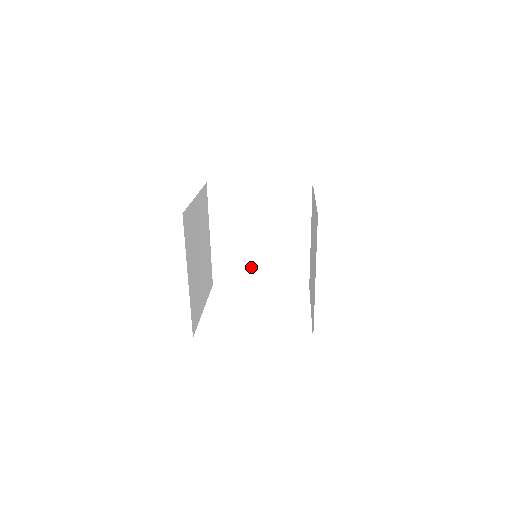
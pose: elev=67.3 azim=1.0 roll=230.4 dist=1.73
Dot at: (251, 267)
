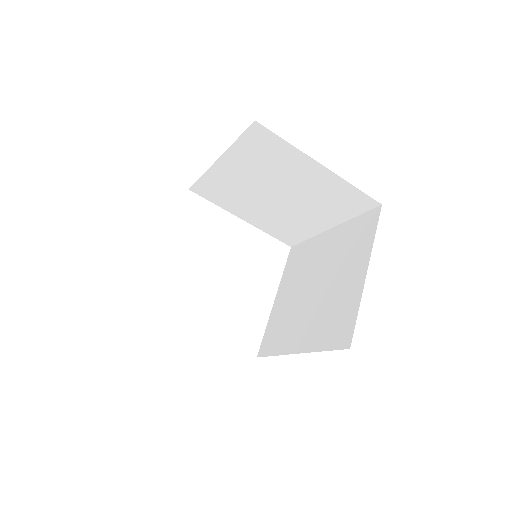
Dot at: (244, 205)
